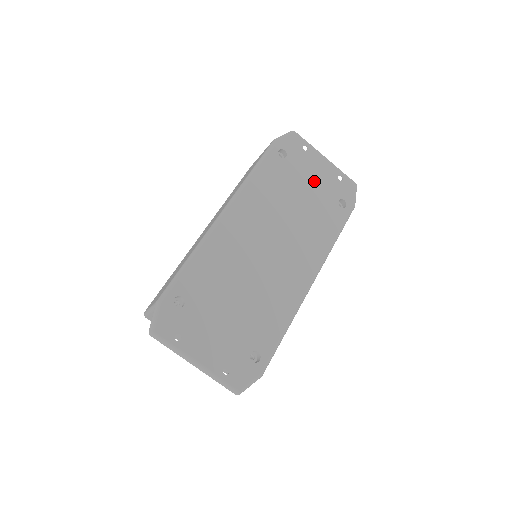
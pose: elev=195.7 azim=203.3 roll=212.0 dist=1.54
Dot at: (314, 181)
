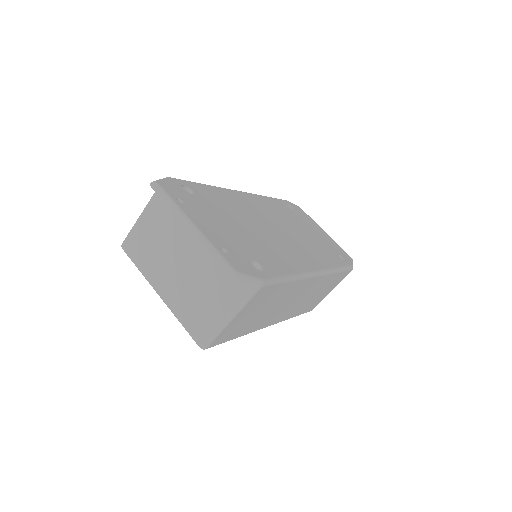
Dot at: (317, 233)
